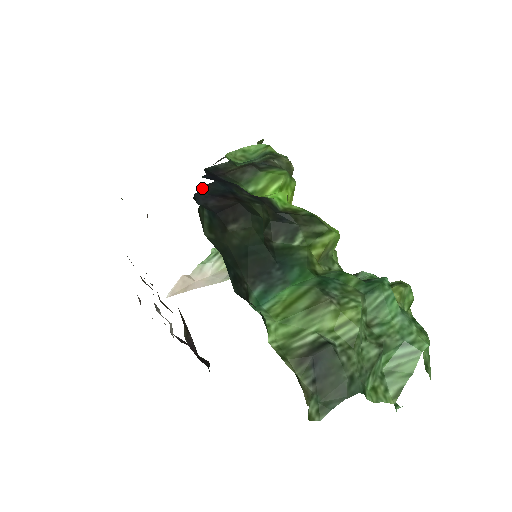
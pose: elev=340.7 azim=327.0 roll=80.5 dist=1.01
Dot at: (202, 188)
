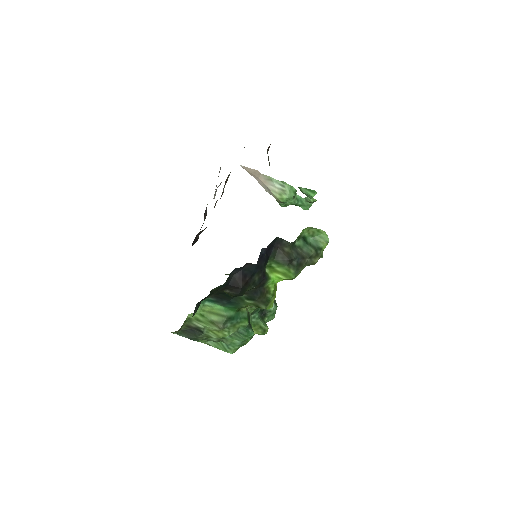
Dot at: (246, 264)
